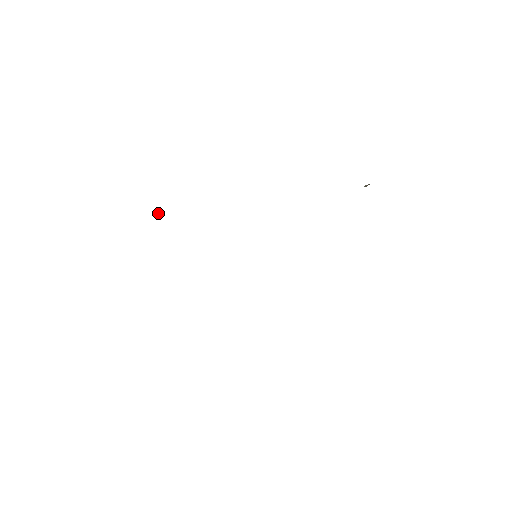
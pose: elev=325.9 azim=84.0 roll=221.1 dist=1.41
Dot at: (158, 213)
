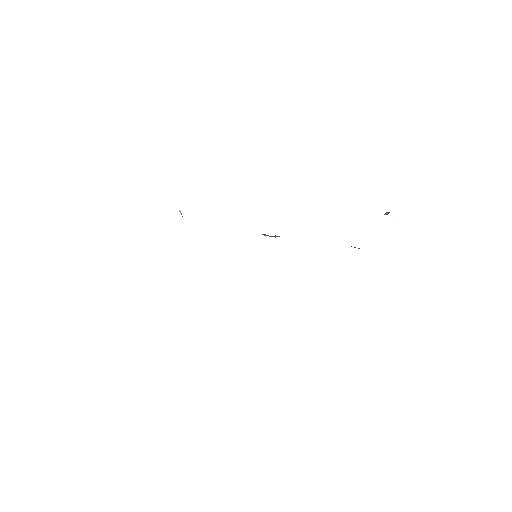
Dot at: occluded
